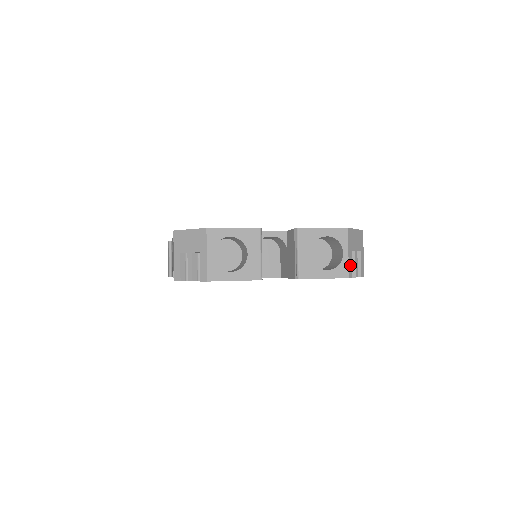
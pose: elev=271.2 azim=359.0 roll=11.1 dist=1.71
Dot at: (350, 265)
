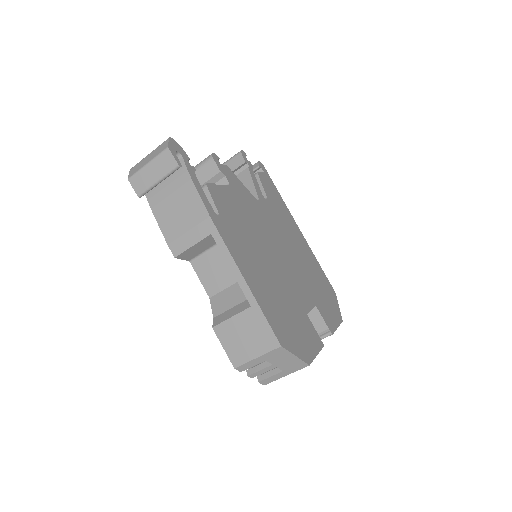
Dot at: occluded
